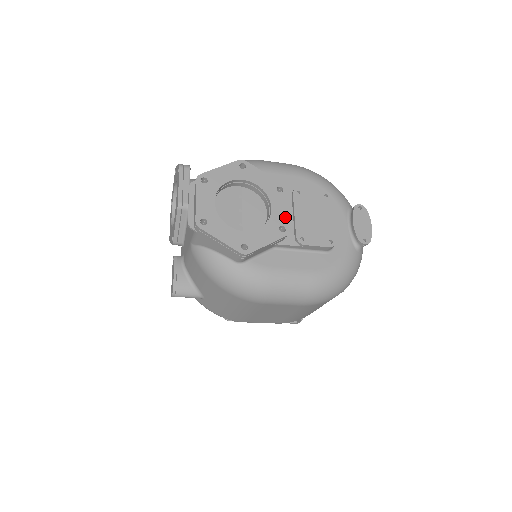
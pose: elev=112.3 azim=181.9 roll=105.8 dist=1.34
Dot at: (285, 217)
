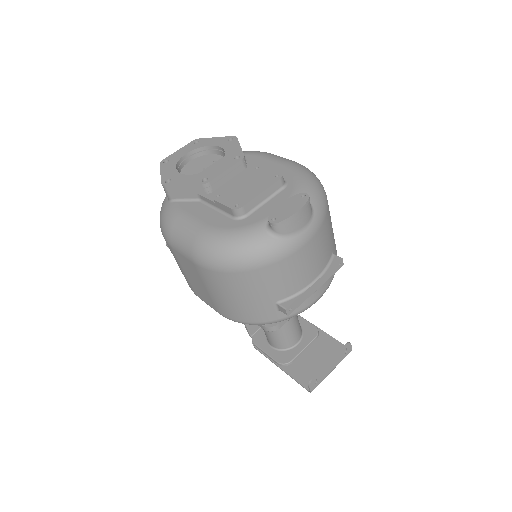
Dot at: (217, 174)
